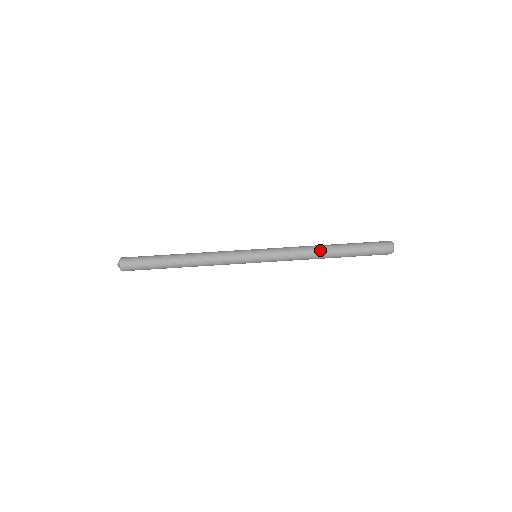
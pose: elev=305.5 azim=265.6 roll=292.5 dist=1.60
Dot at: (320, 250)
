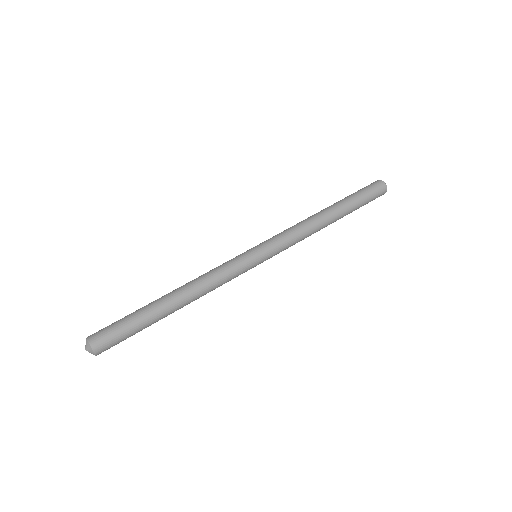
Dot at: (318, 215)
